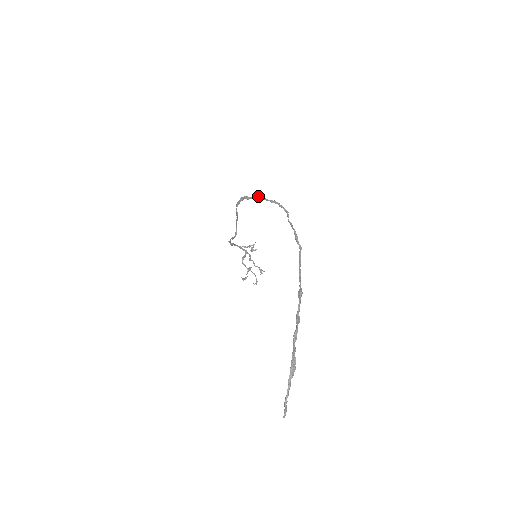
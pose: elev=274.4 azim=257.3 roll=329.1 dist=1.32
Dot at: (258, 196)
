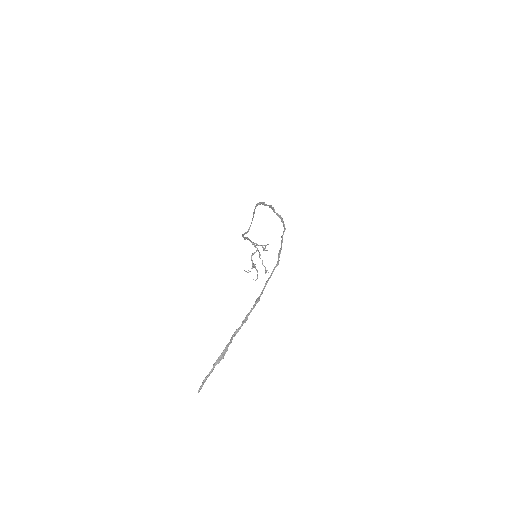
Dot at: (271, 206)
